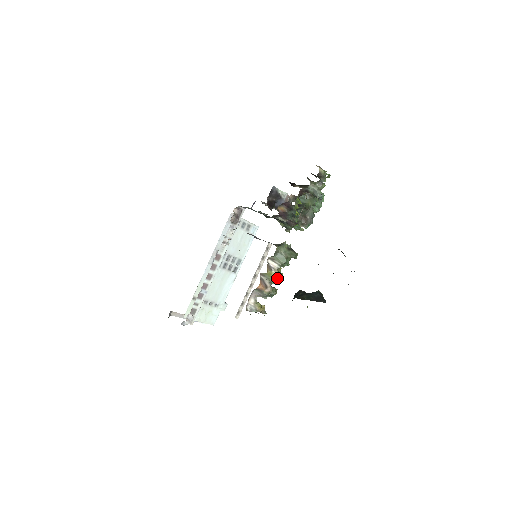
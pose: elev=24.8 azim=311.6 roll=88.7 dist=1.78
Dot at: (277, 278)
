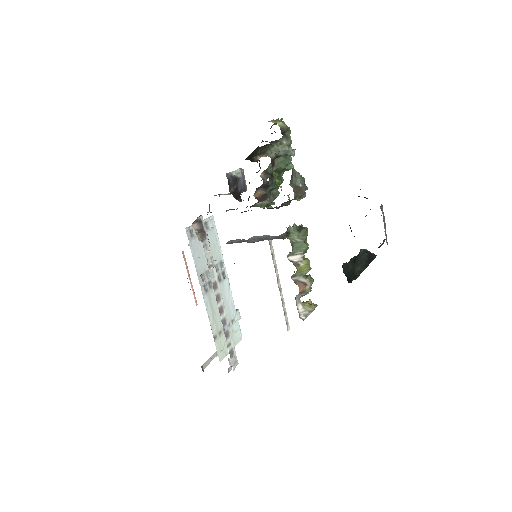
Dot at: (309, 268)
